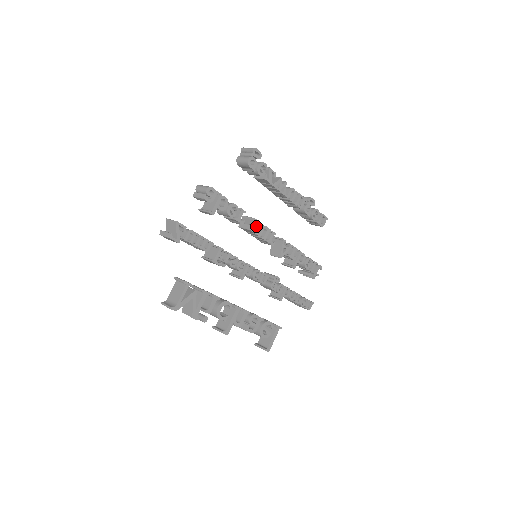
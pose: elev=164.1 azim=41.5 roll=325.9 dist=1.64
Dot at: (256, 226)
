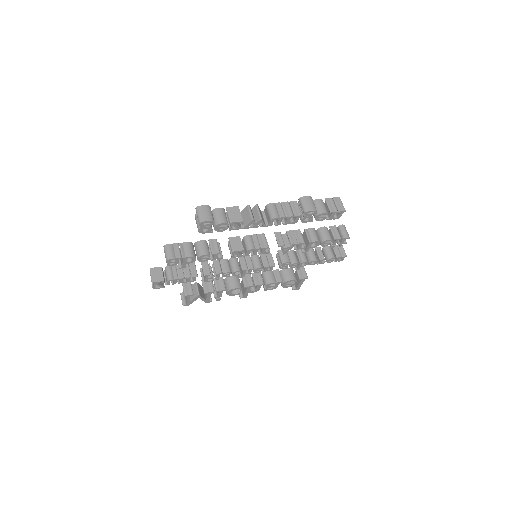
Dot at: (239, 253)
